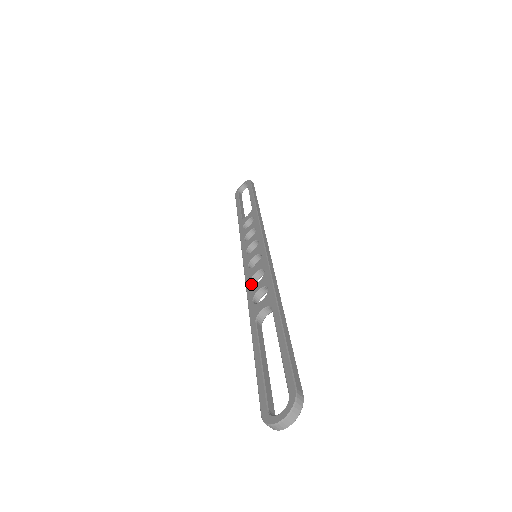
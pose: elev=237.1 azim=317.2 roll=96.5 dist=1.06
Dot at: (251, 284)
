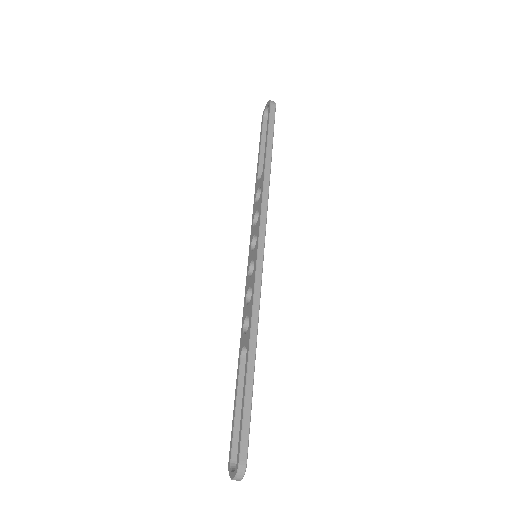
Dot at: (246, 301)
